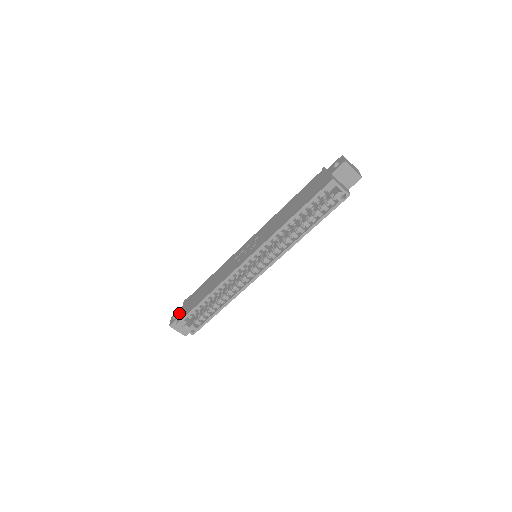
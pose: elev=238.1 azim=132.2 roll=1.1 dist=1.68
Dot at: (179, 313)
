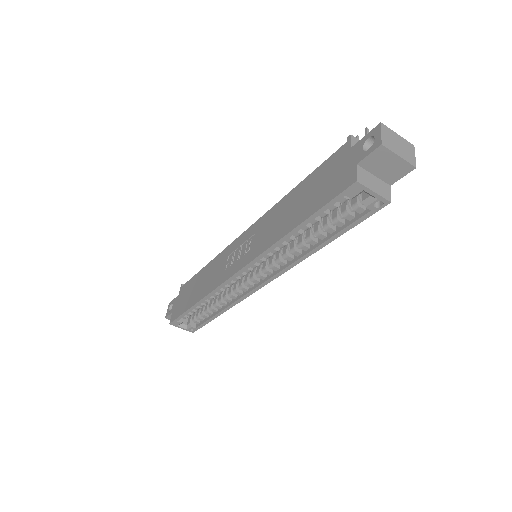
Dot at: (174, 305)
